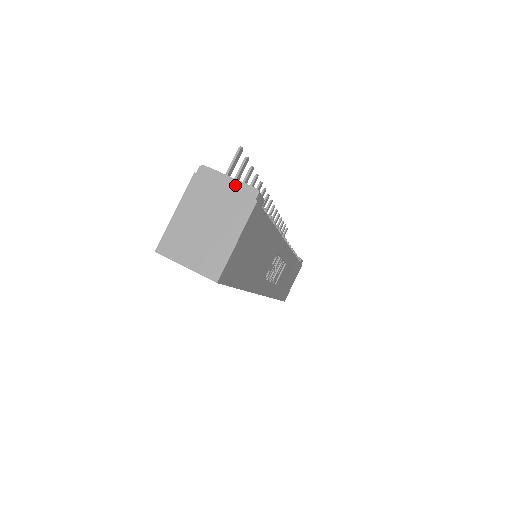
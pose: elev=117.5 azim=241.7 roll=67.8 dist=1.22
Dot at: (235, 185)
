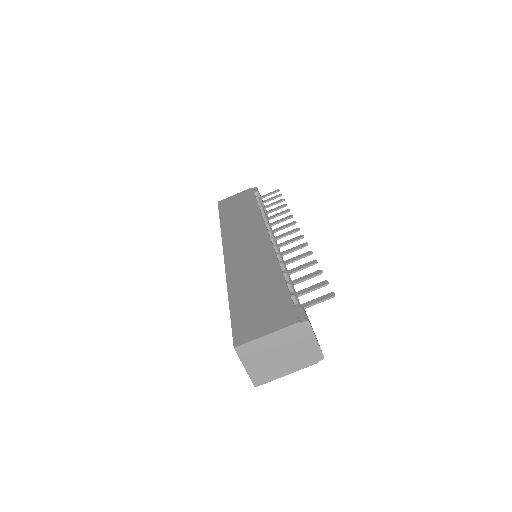
Dot at: (315, 346)
